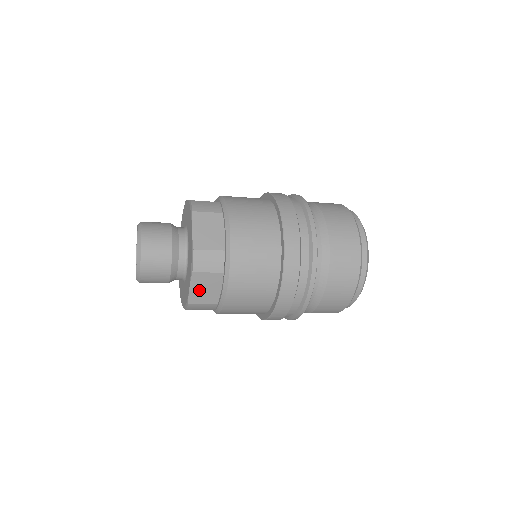
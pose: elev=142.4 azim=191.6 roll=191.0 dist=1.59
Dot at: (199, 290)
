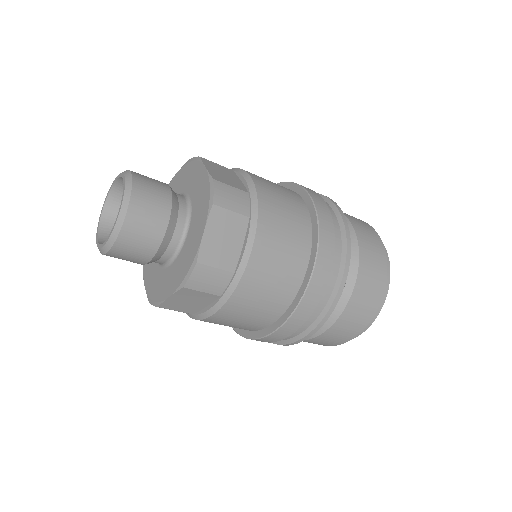
Dot at: (180, 301)
